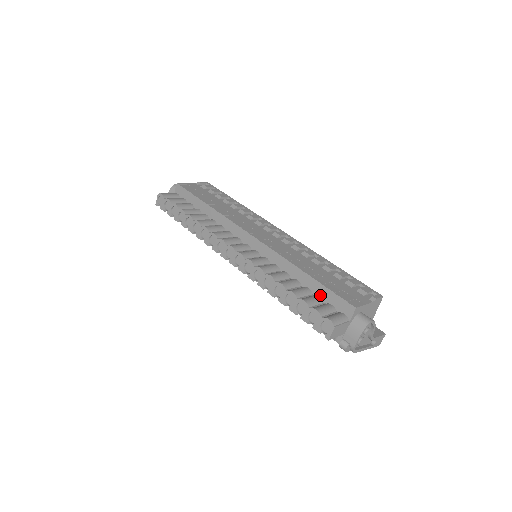
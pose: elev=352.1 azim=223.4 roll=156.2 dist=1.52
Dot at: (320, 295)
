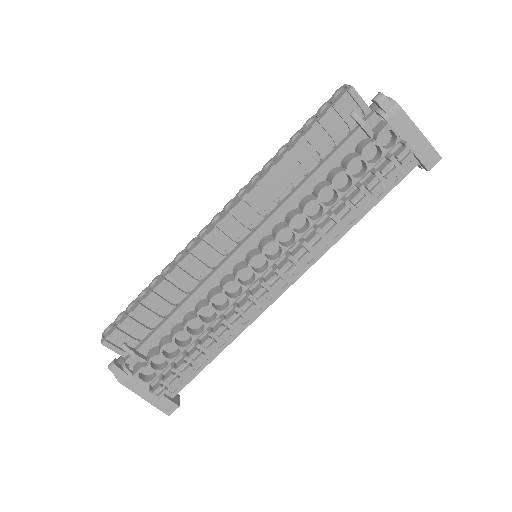
Dot at: occluded
